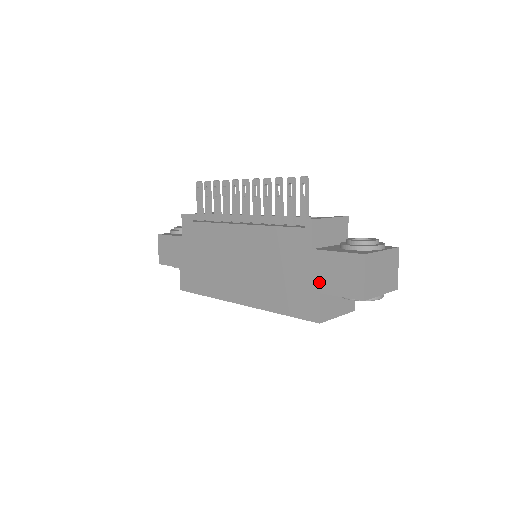
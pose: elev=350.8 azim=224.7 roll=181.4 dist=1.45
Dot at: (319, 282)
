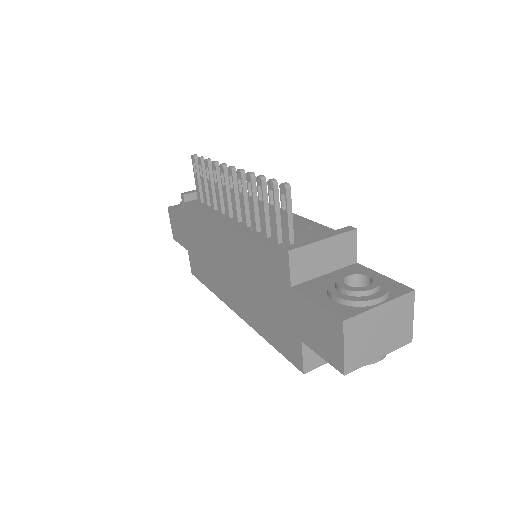
Dot at: (300, 329)
